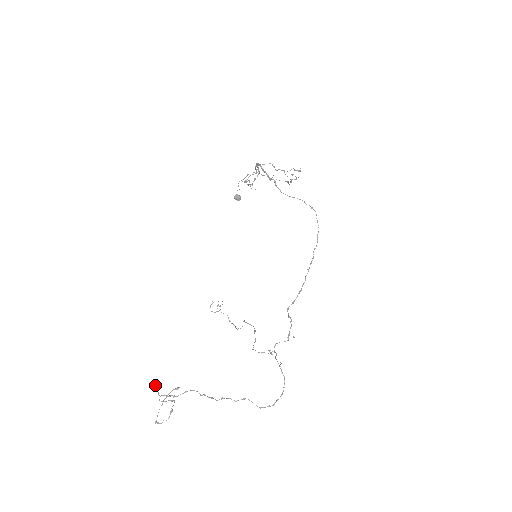
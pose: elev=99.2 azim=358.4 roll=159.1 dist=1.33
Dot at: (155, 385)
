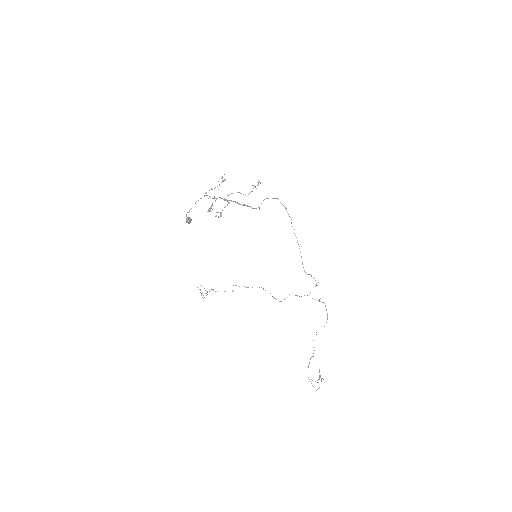
Dot at: occluded
